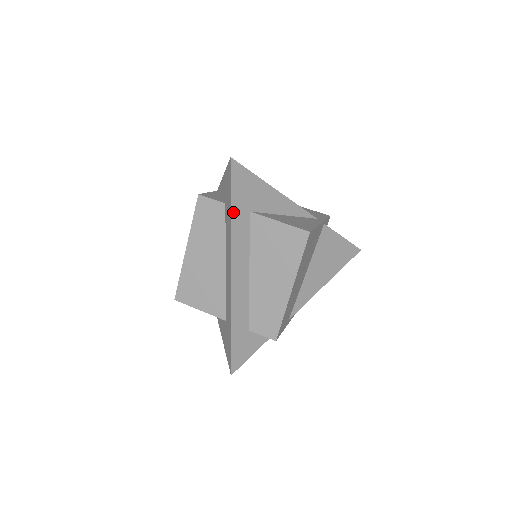
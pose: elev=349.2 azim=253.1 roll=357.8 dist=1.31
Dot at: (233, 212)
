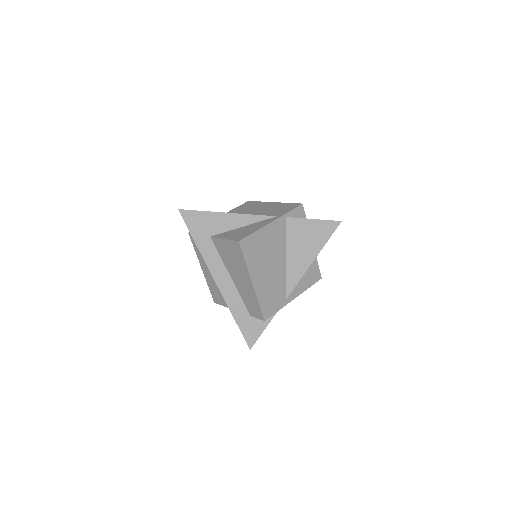
Dot at: (197, 242)
